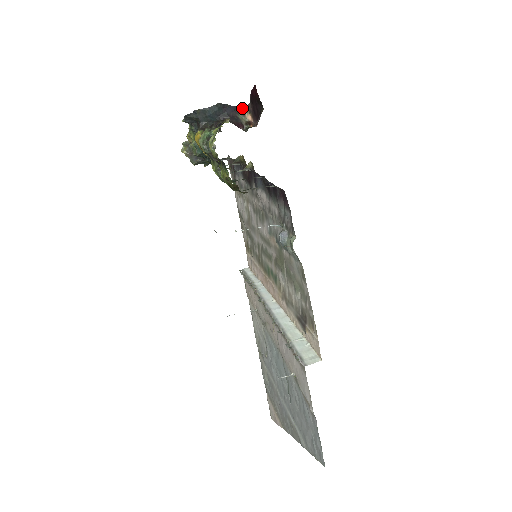
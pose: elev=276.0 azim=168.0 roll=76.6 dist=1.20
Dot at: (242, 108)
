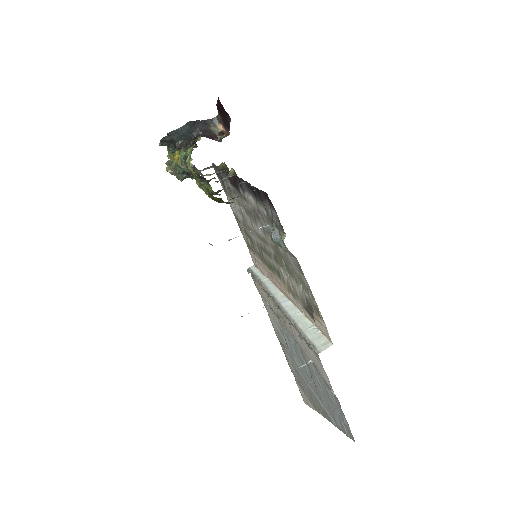
Dot at: (212, 120)
